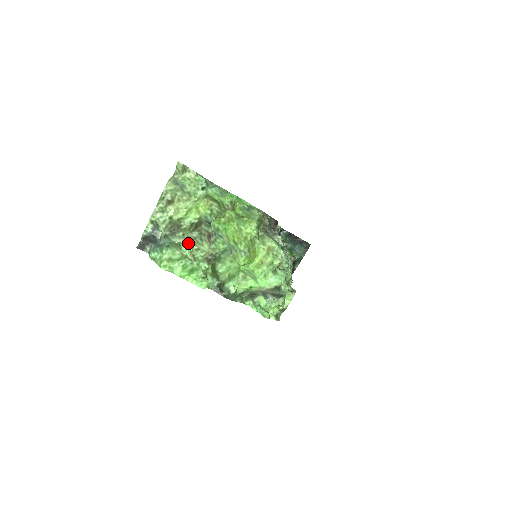
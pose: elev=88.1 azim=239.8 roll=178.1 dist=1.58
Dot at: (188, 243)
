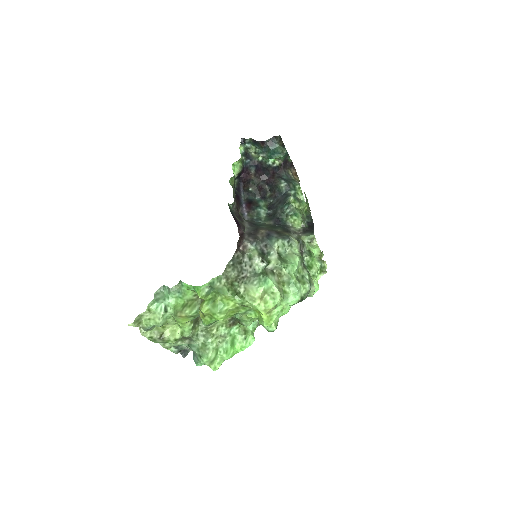
Dot at: (207, 338)
